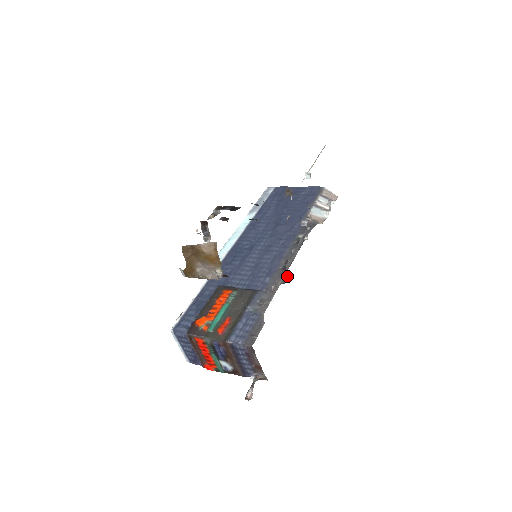
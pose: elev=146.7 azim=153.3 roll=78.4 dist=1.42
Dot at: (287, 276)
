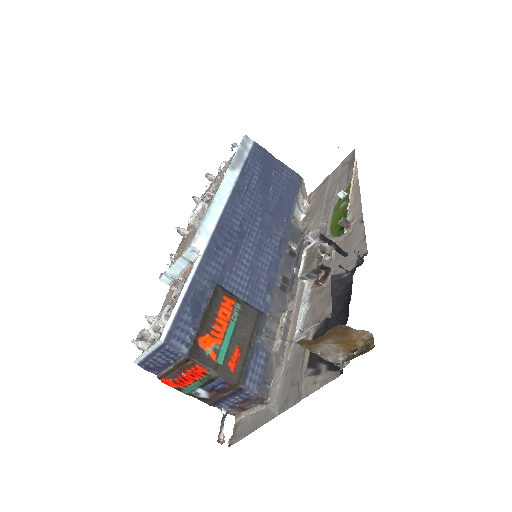
Dot at: (287, 302)
